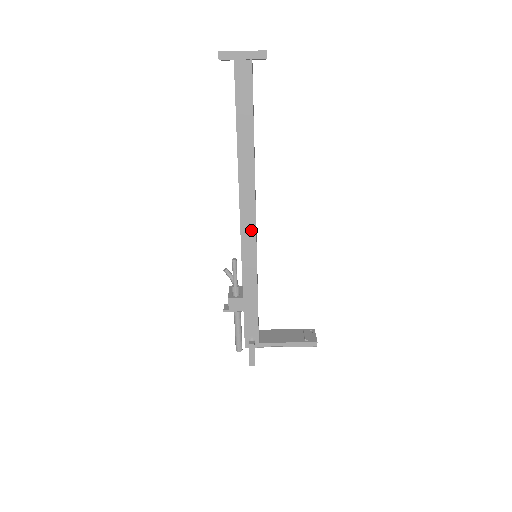
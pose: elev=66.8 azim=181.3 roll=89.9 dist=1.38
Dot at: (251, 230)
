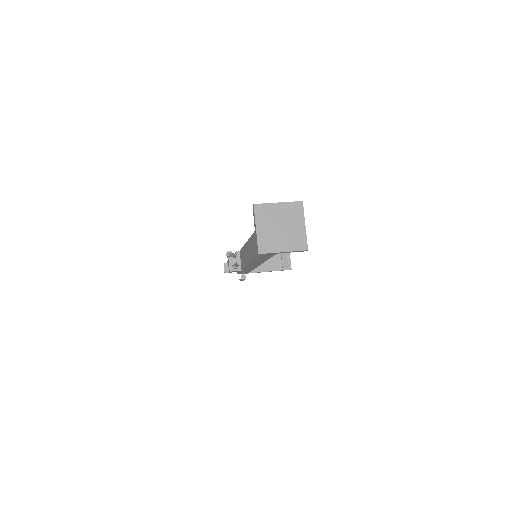
Dot at: (258, 264)
